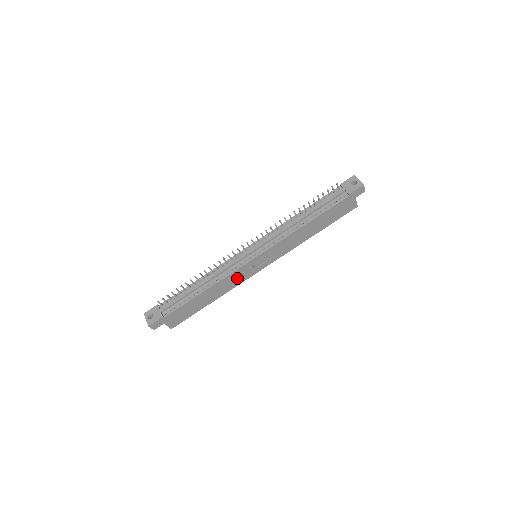
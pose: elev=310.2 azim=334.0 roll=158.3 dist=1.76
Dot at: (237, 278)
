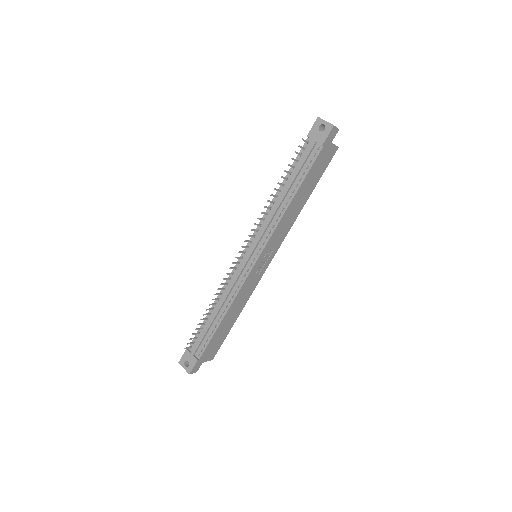
Dot at: (249, 287)
